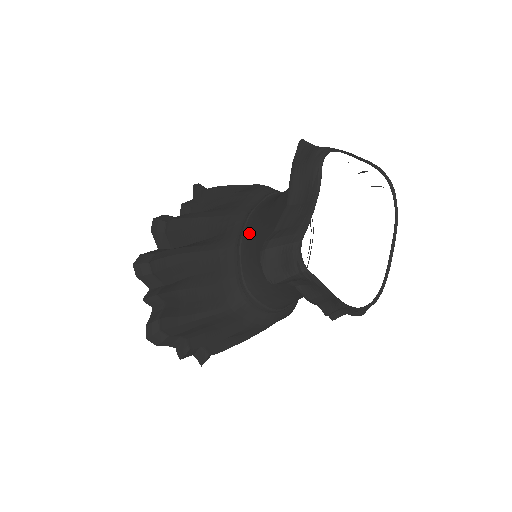
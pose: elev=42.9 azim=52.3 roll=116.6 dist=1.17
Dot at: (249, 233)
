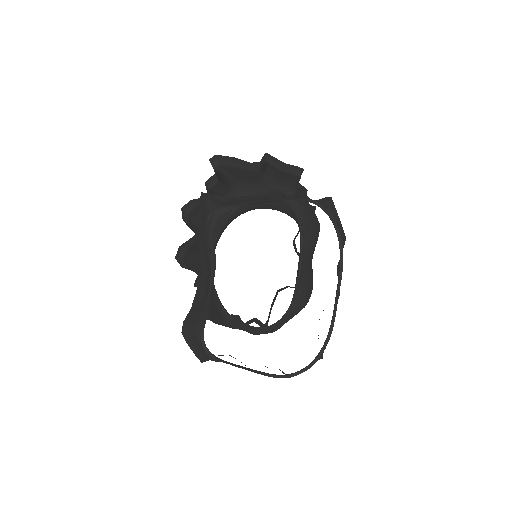
Dot at: occluded
